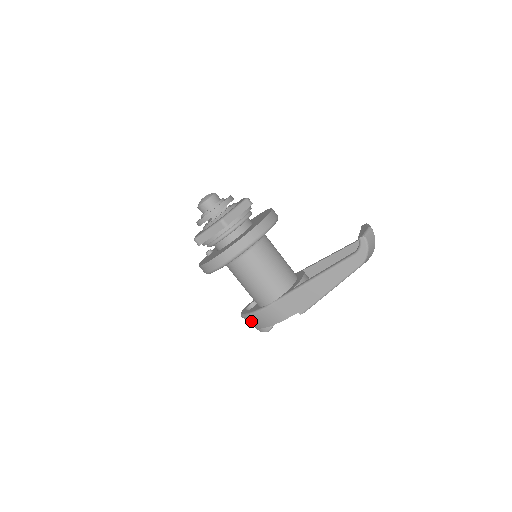
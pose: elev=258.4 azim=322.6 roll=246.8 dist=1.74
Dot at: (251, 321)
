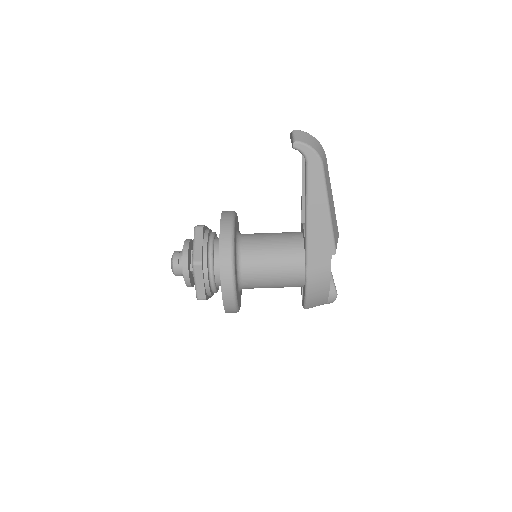
Dot at: (314, 304)
